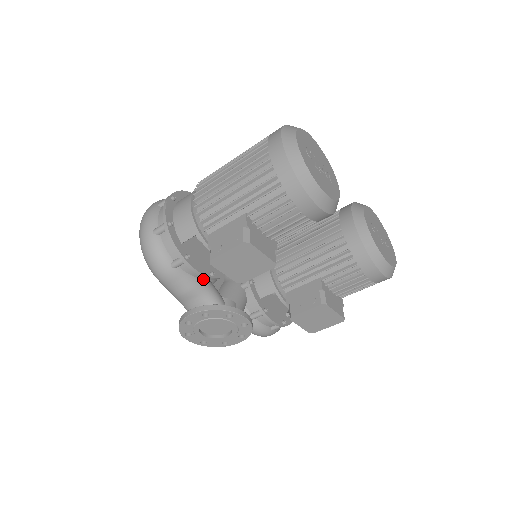
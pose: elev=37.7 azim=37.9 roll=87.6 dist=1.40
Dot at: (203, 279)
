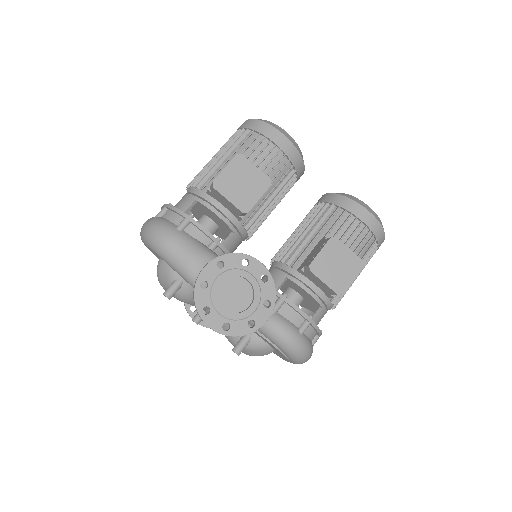
Dot at: (210, 246)
